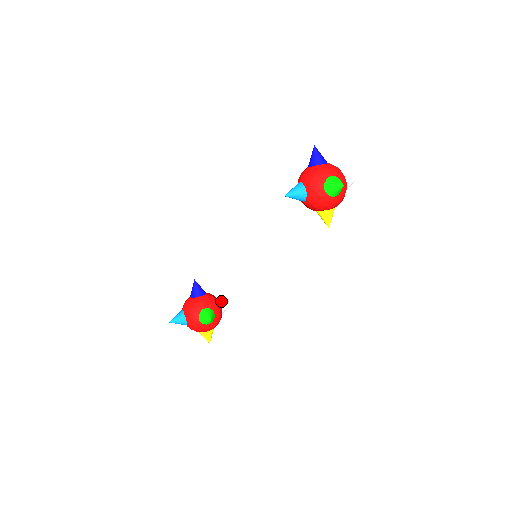
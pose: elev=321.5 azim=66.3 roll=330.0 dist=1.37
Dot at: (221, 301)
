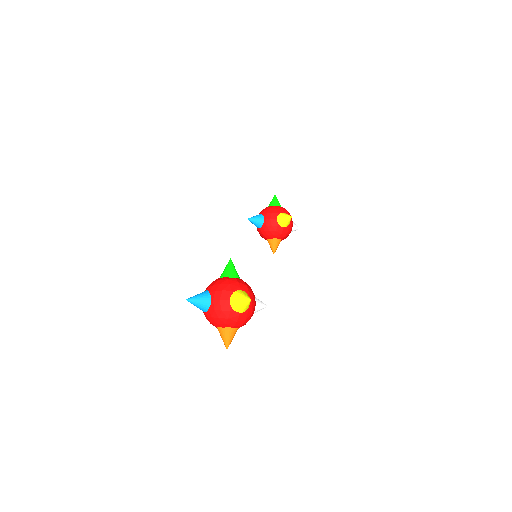
Dot at: occluded
